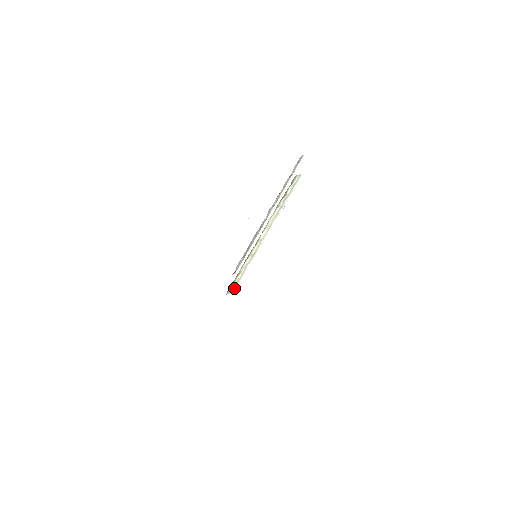
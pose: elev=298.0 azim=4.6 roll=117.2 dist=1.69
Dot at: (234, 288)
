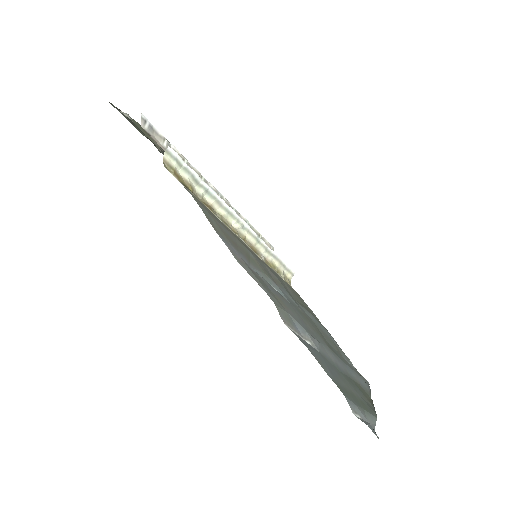
Dot at: (288, 270)
